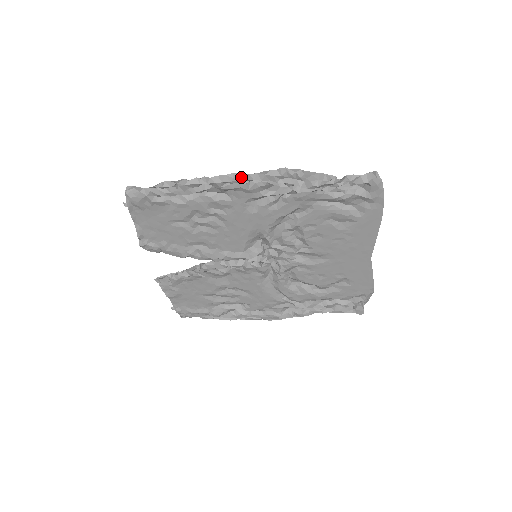
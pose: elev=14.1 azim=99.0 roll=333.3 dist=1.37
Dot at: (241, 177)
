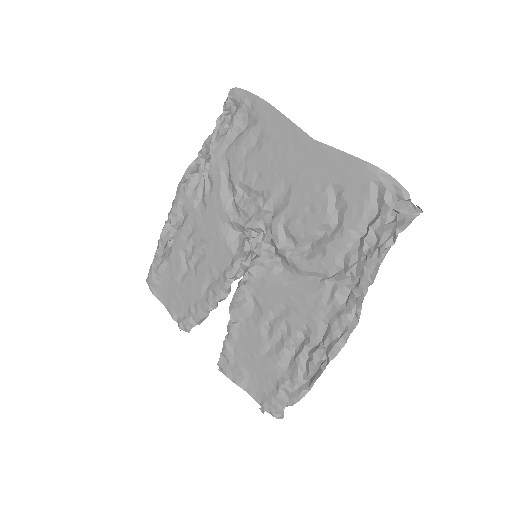
Dot at: (178, 192)
